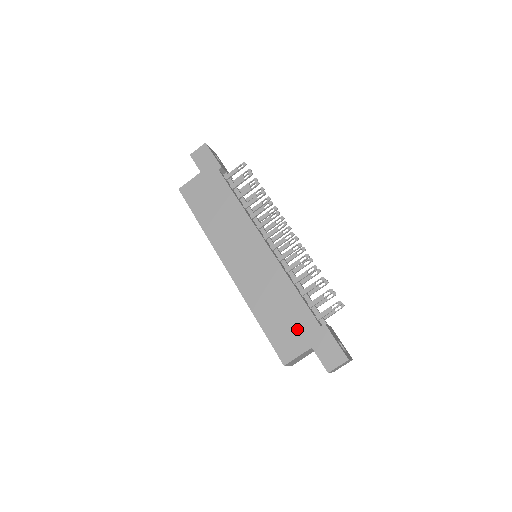
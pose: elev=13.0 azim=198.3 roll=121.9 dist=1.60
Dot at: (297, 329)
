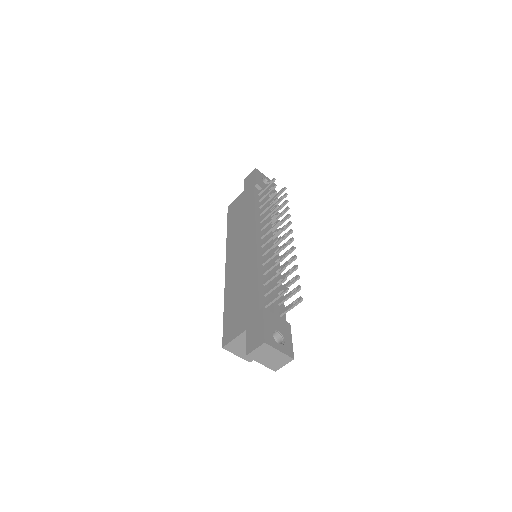
Dot at: (243, 313)
